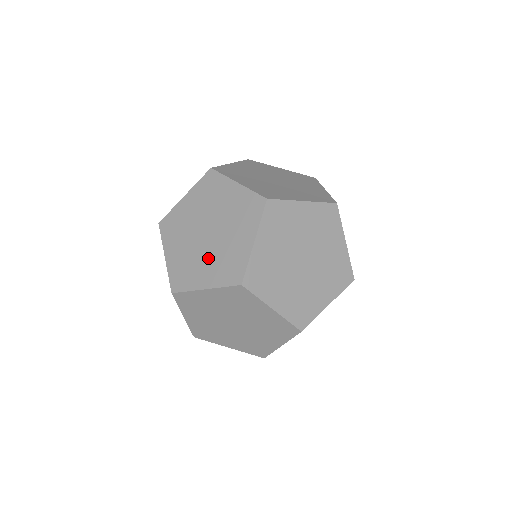
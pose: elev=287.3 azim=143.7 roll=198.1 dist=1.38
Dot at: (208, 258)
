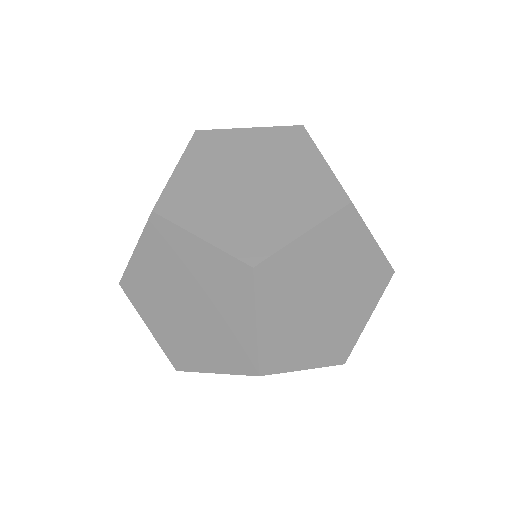
Dot at: (203, 338)
